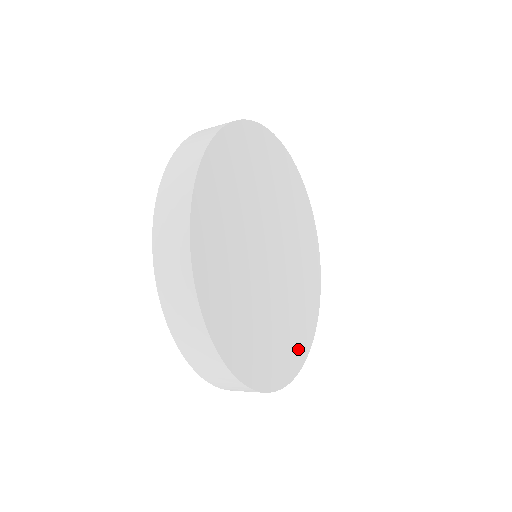
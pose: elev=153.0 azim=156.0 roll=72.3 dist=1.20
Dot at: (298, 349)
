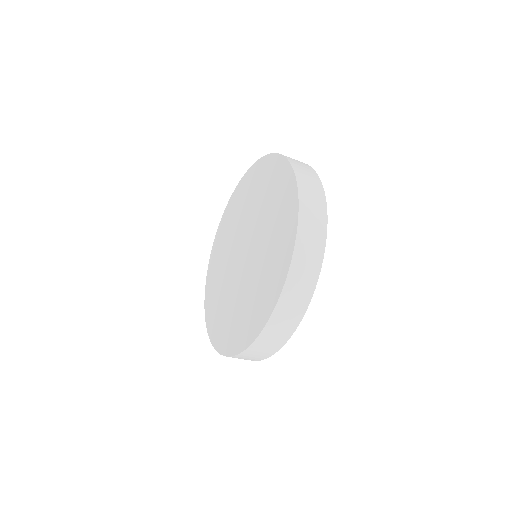
Dot at: occluded
